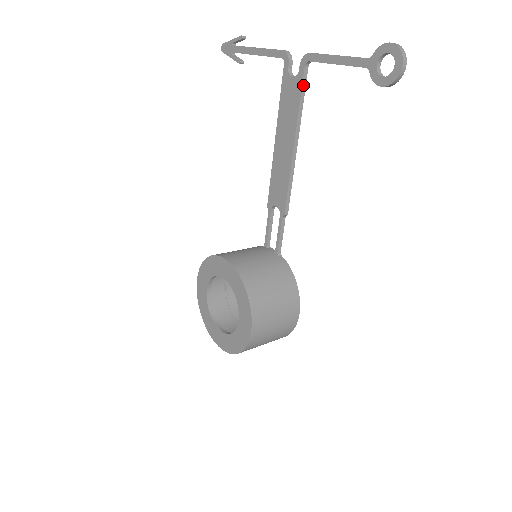
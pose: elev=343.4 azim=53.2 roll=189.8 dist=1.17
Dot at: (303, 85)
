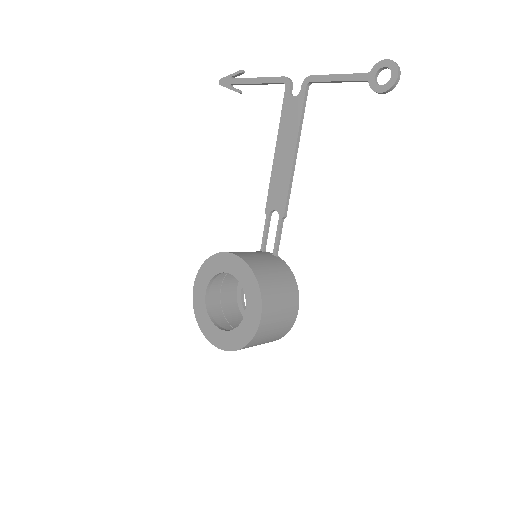
Dot at: (304, 102)
